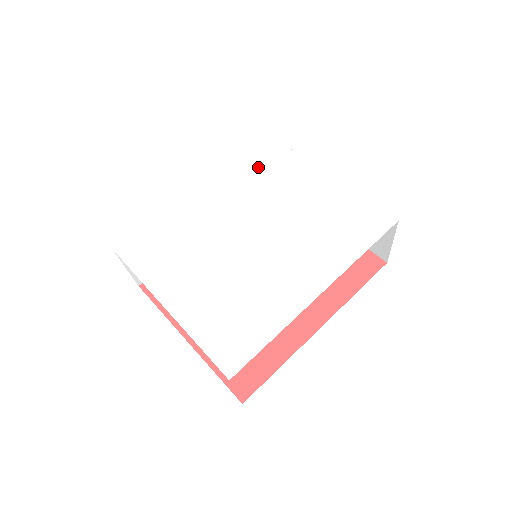
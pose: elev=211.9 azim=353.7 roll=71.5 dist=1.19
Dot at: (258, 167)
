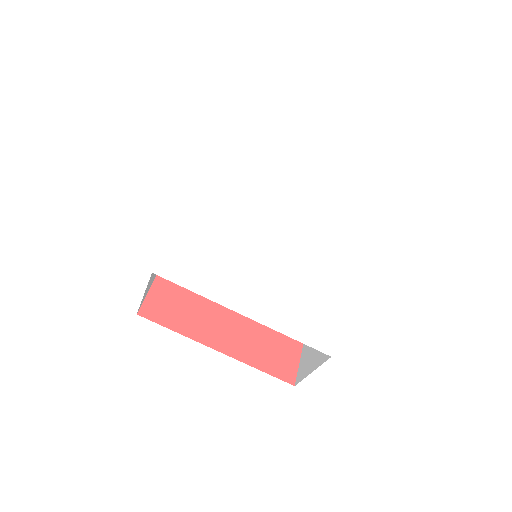
Dot at: (236, 175)
